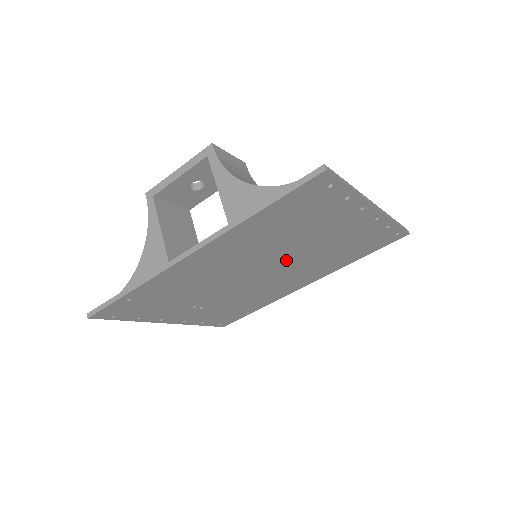
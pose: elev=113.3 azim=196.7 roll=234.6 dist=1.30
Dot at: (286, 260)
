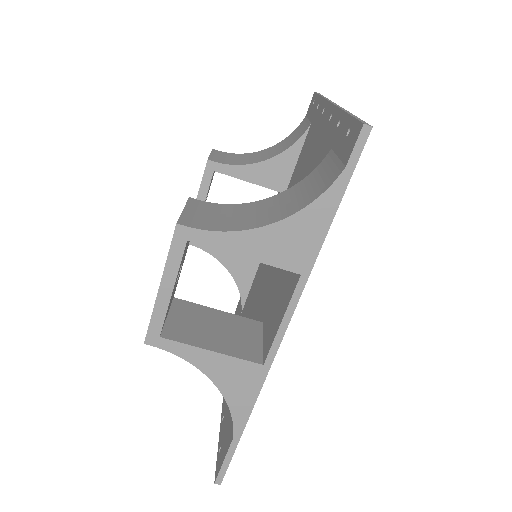
Dot at: occluded
